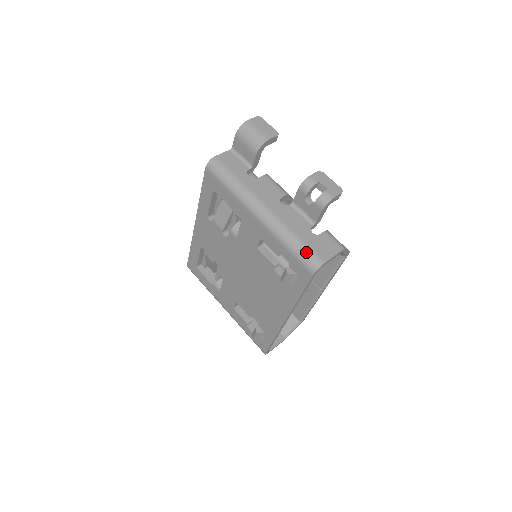
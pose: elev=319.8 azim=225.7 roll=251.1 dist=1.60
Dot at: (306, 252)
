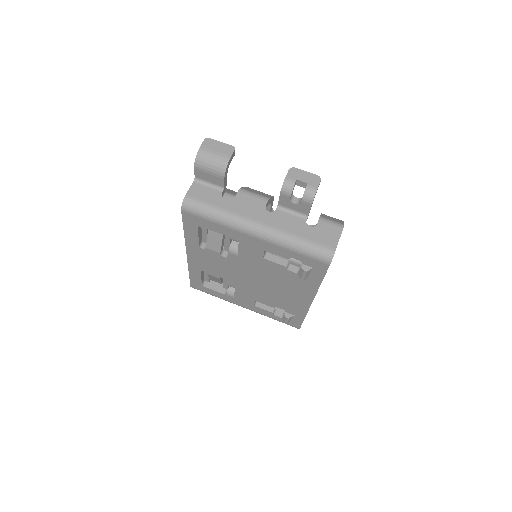
Dot at: (315, 248)
